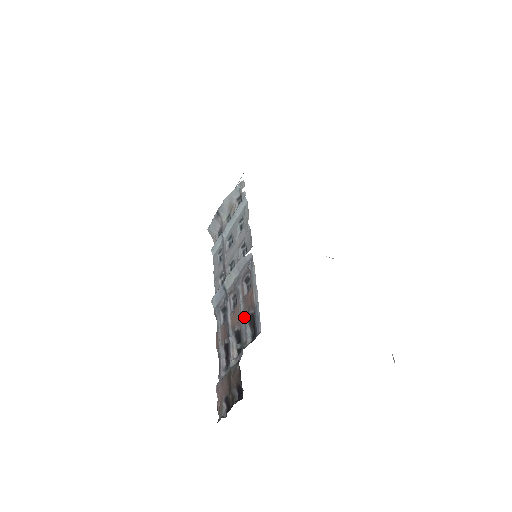
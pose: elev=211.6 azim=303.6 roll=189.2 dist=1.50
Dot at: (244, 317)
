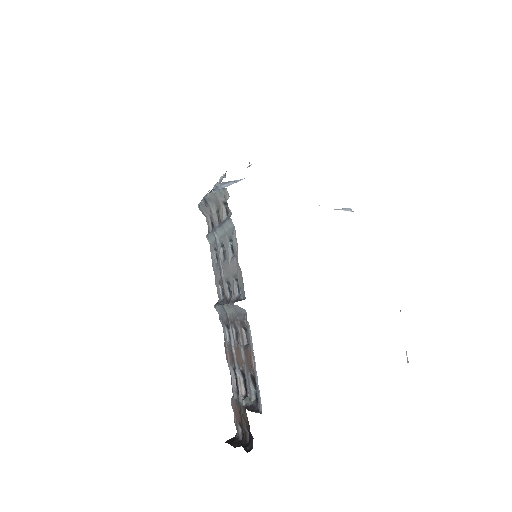
Dot at: (246, 369)
